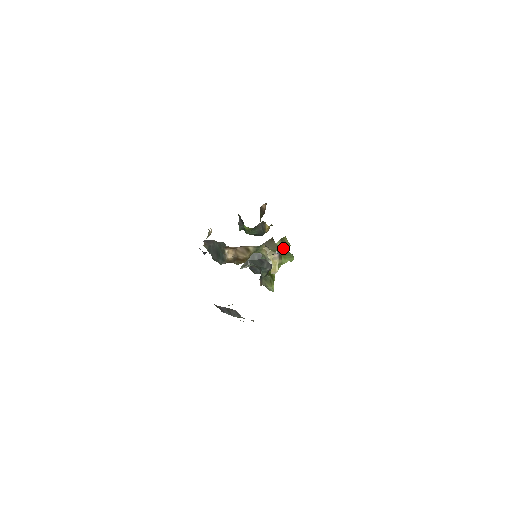
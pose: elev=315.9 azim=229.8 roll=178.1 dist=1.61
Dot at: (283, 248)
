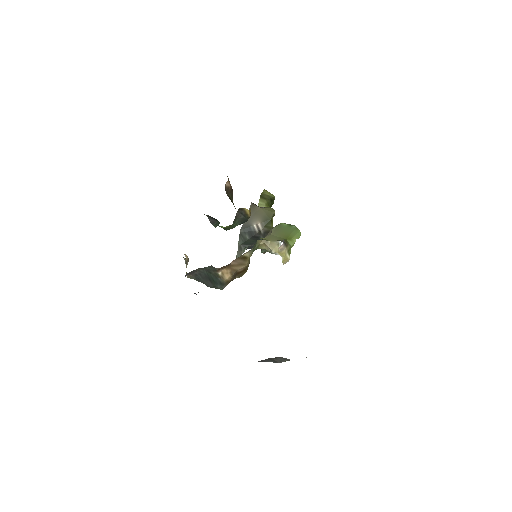
Dot at: (279, 224)
